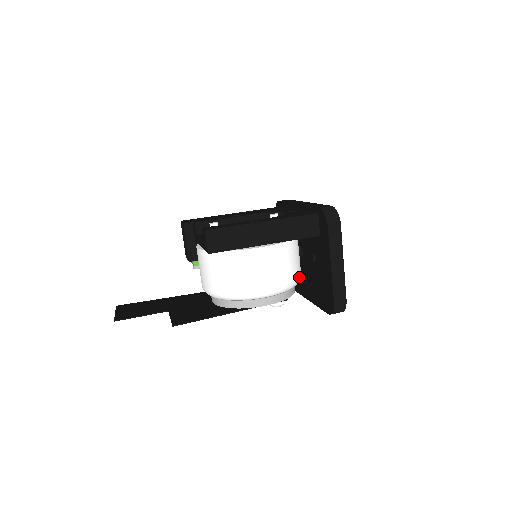
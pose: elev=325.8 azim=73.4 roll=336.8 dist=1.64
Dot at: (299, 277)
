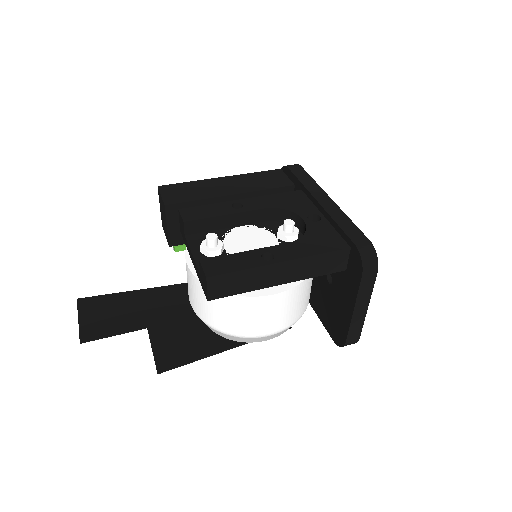
Dot at: (308, 302)
